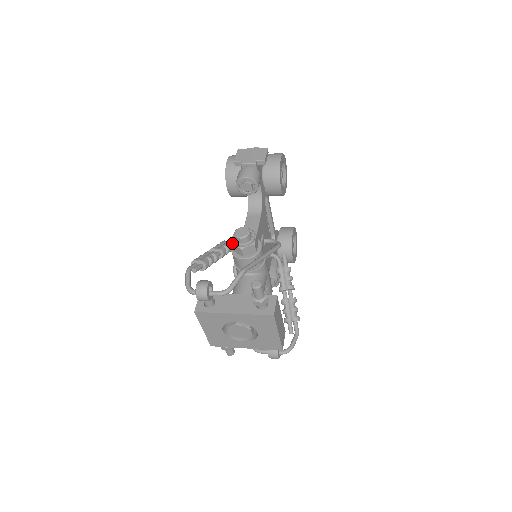
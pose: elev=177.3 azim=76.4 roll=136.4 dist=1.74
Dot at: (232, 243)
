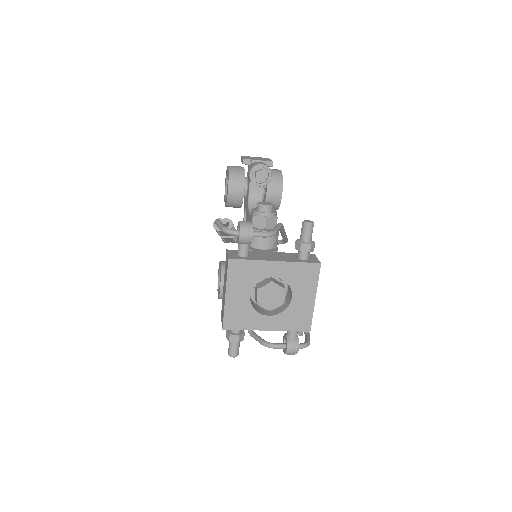
Dot at: (254, 214)
